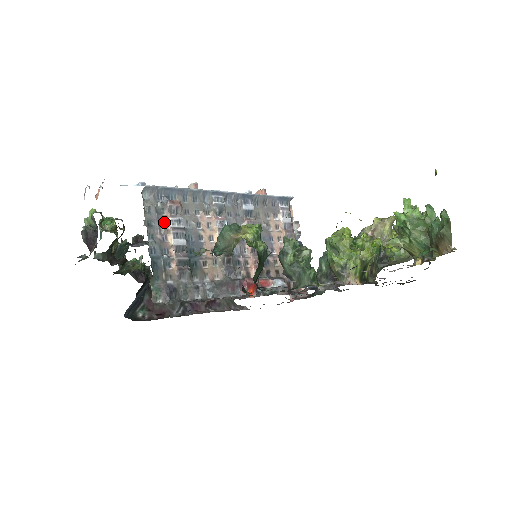
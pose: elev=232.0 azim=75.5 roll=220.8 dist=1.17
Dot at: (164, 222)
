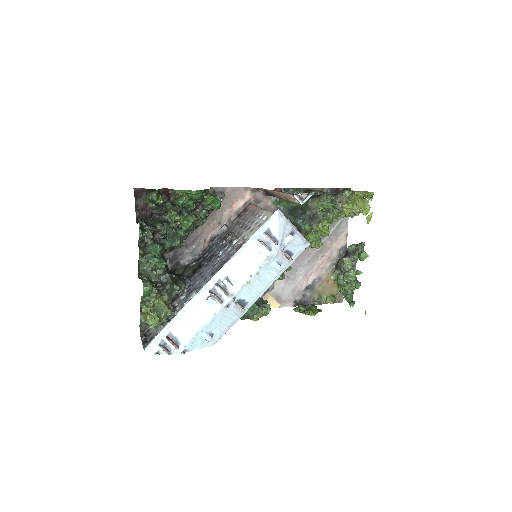
Dot at: occluded
